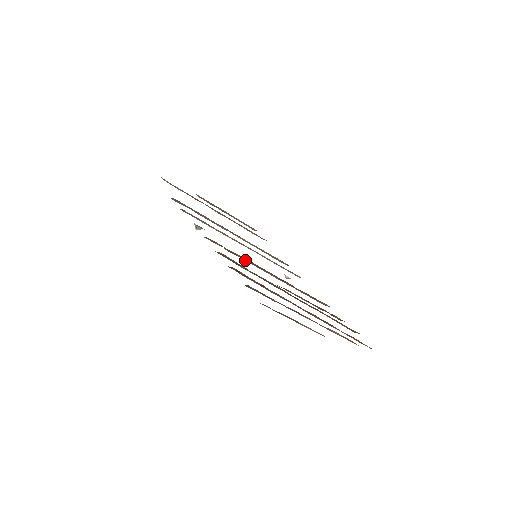
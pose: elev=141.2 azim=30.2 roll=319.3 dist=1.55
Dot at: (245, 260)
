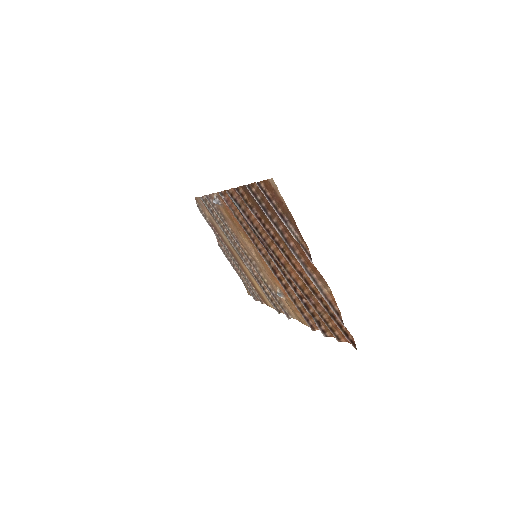
Dot at: (247, 234)
